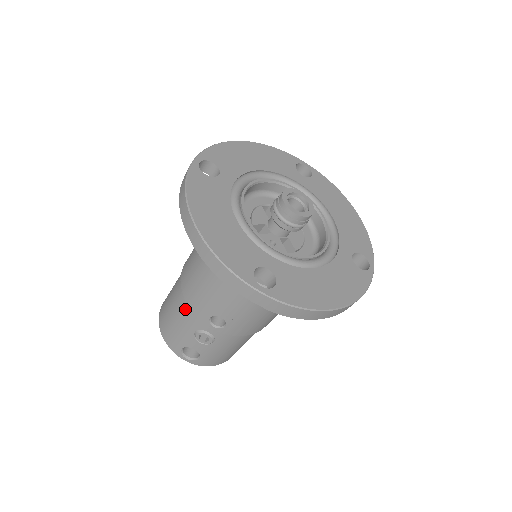
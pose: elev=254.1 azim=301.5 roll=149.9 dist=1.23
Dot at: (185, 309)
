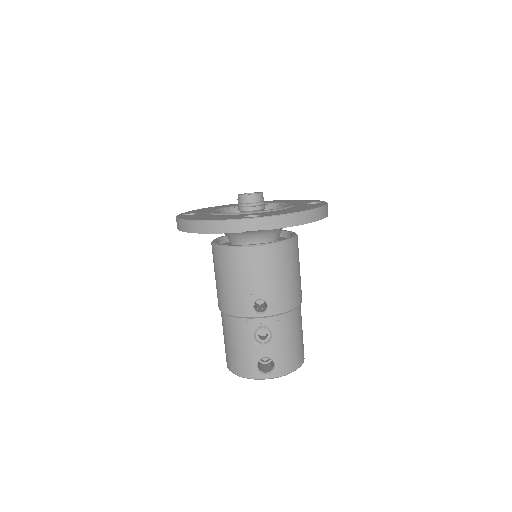
Dot at: (236, 325)
